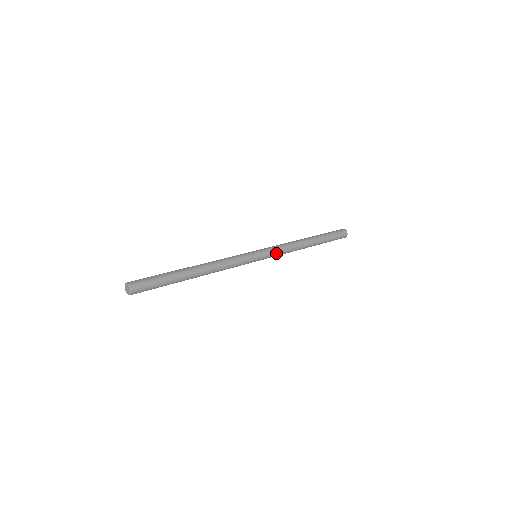
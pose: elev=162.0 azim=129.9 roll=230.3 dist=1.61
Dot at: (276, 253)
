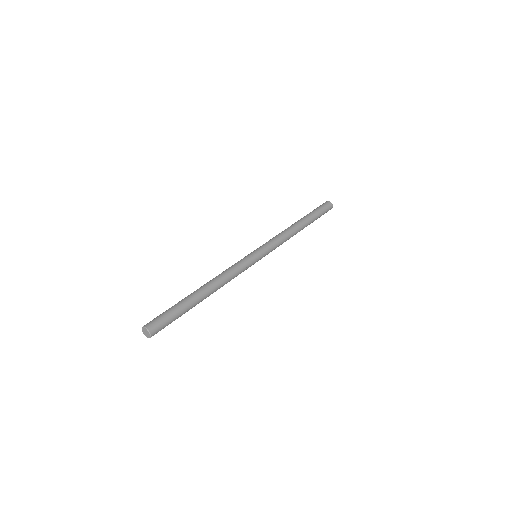
Dot at: (274, 249)
